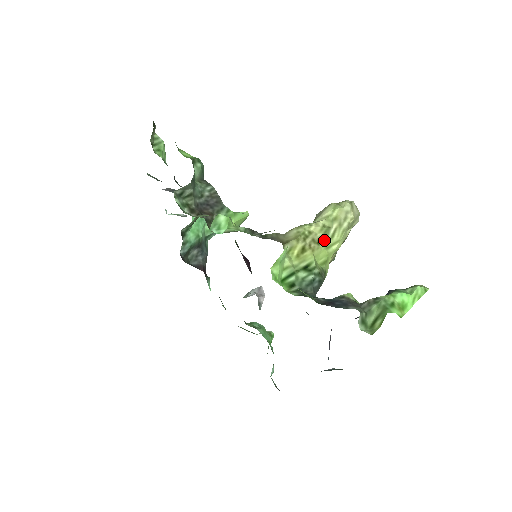
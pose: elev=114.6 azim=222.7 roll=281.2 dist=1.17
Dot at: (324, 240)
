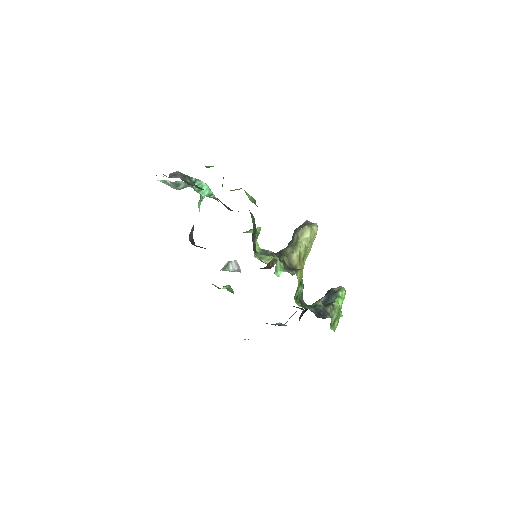
Dot at: (305, 257)
